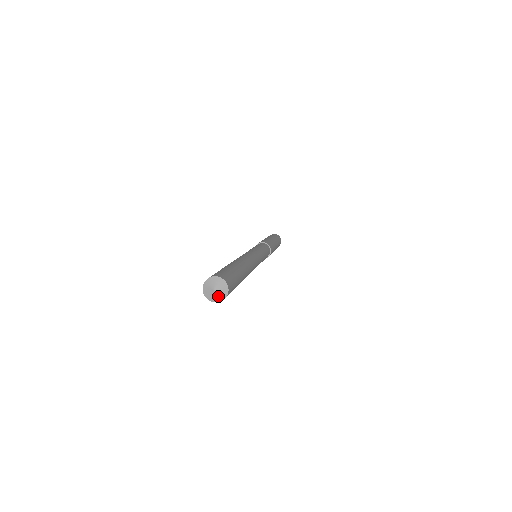
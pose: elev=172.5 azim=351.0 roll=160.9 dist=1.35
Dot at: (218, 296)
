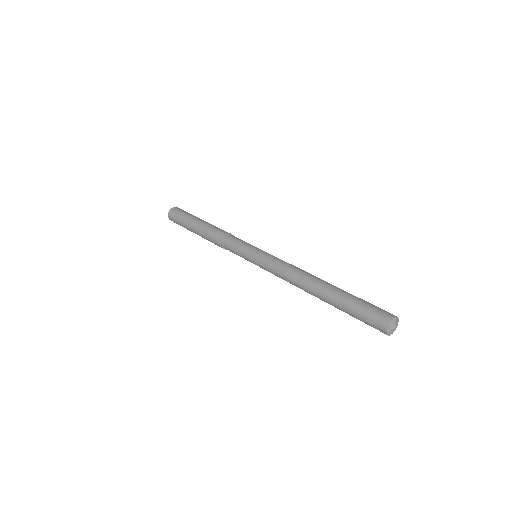
Dot at: (392, 332)
